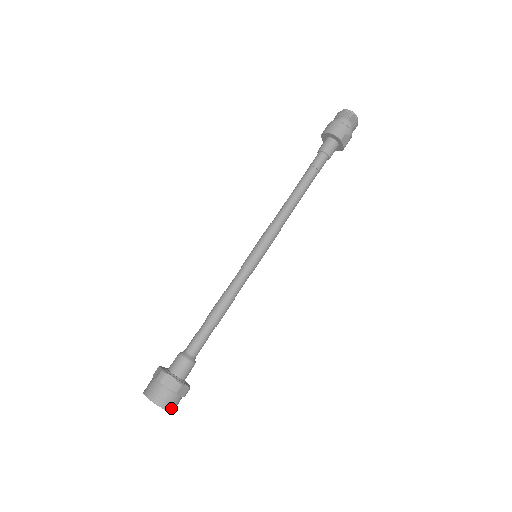
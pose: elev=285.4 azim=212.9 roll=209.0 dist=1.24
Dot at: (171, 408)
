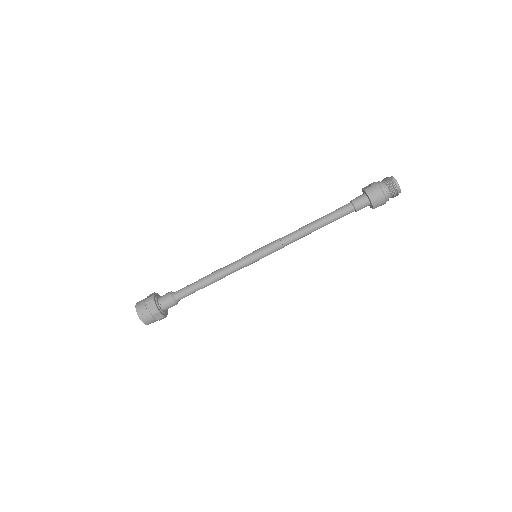
Dot at: occluded
